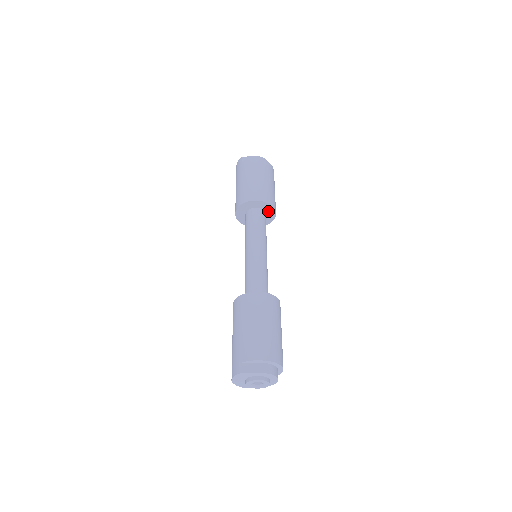
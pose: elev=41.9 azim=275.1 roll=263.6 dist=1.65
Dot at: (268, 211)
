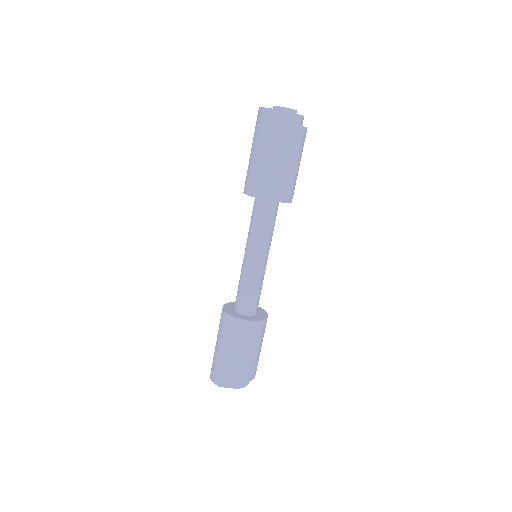
Dot at: occluded
